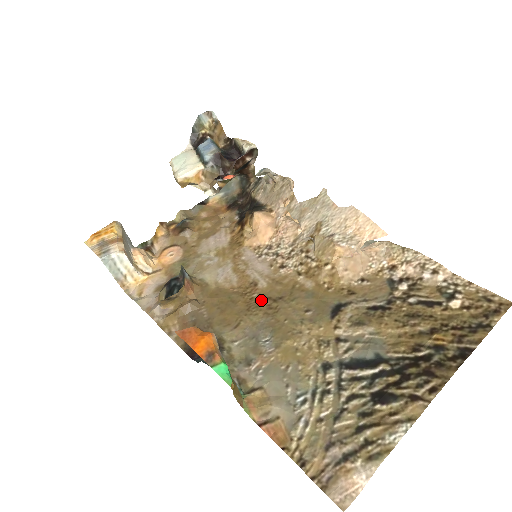
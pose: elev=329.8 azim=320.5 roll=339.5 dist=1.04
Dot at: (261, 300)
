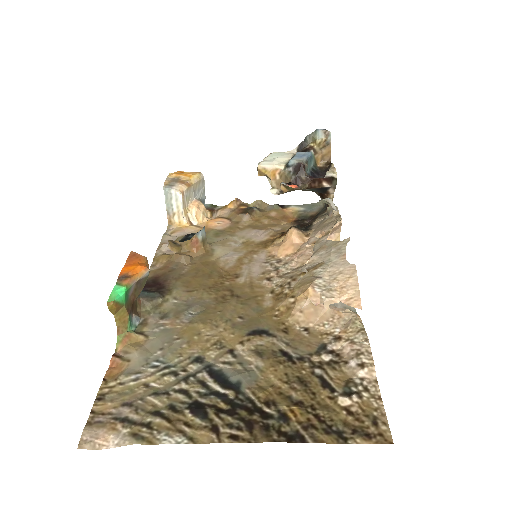
Dot at: (226, 288)
